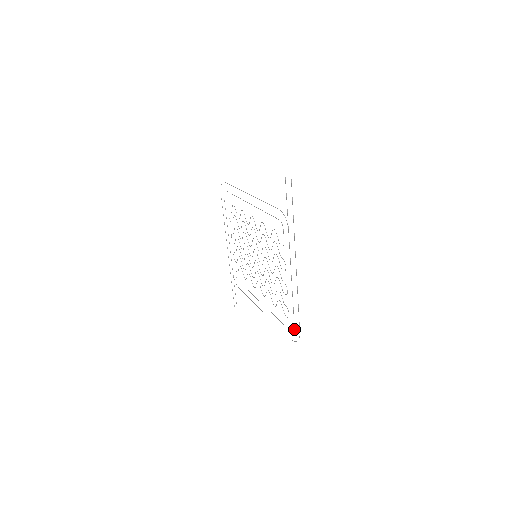
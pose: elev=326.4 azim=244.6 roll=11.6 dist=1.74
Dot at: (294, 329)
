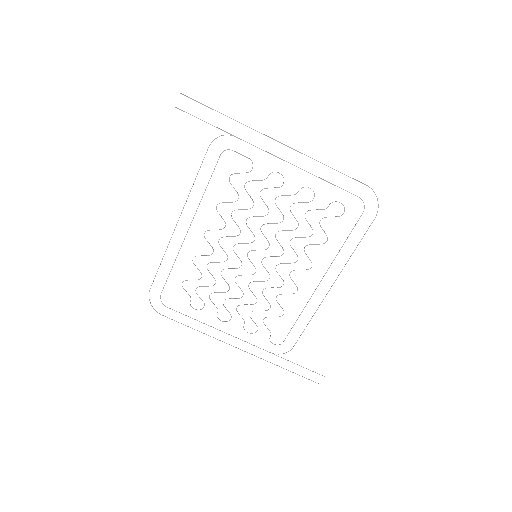
Dot at: (361, 199)
